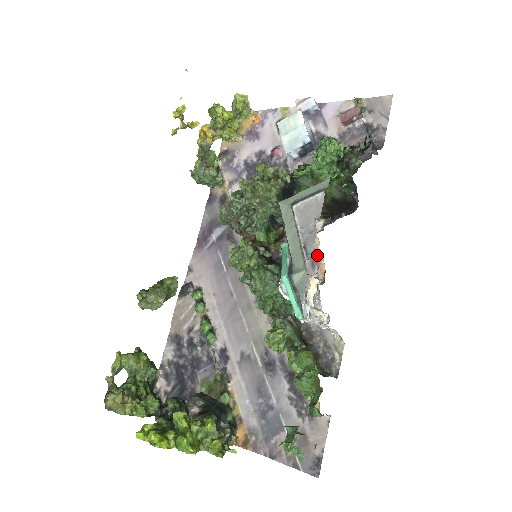
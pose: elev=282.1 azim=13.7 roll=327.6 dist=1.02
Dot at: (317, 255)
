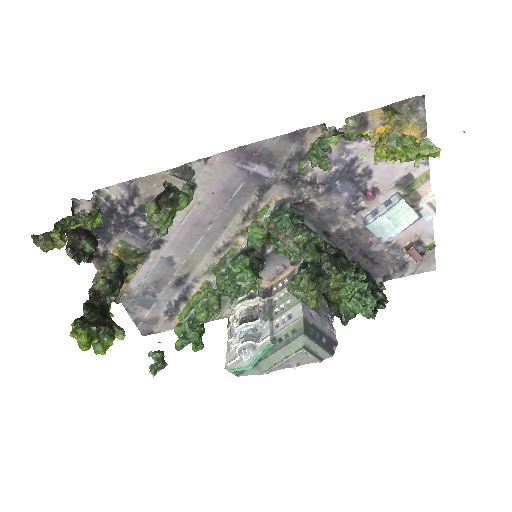
Dot at: (280, 275)
